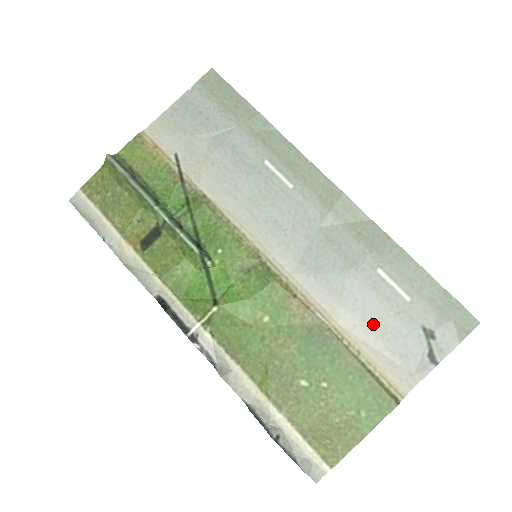
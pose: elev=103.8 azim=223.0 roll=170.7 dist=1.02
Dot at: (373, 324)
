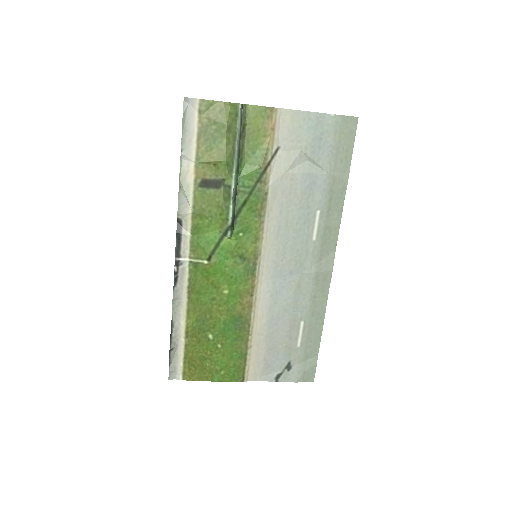
Dot at: (271, 341)
